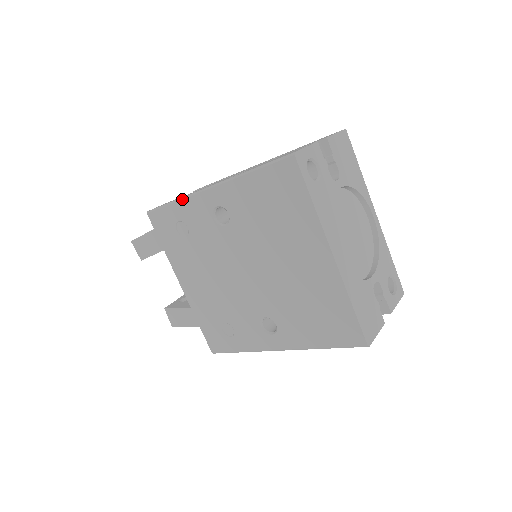
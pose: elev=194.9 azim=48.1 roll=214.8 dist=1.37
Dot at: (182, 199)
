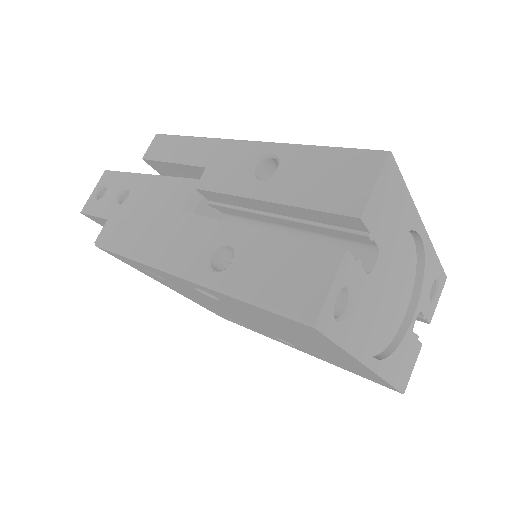
Dot at: (142, 264)
